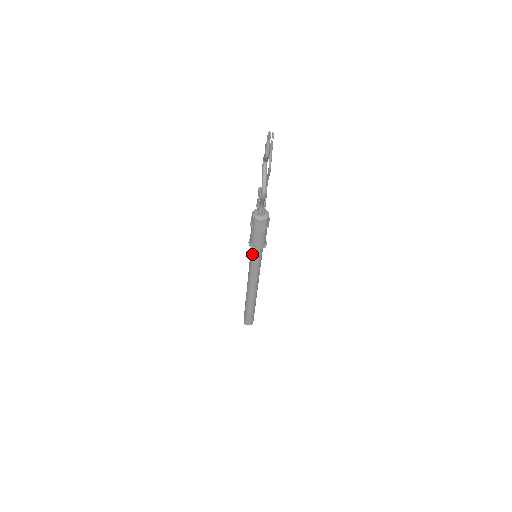
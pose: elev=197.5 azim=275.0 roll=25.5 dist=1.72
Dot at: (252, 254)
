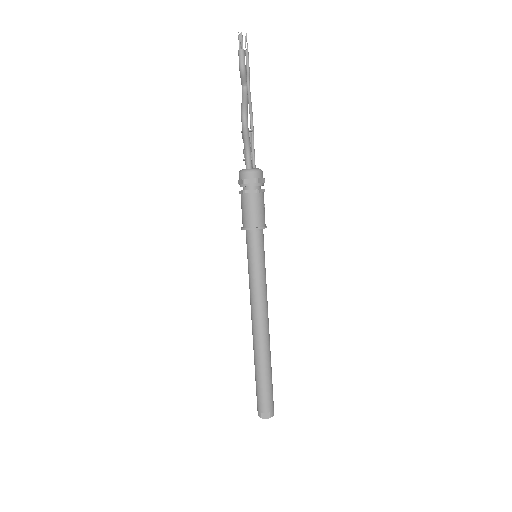
Dot at: (248, 247)
